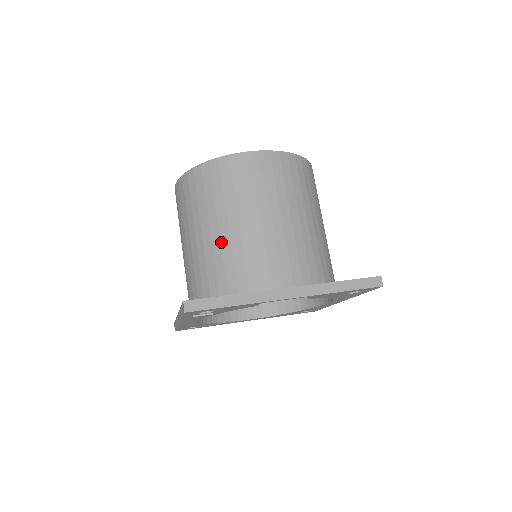
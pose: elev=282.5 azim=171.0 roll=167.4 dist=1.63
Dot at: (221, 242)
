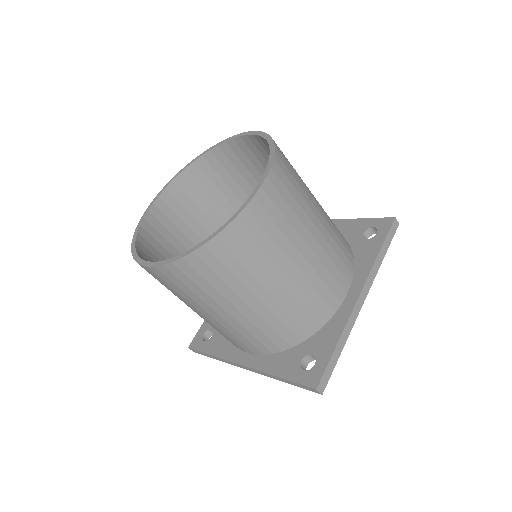
Dot at: (278, 302)
